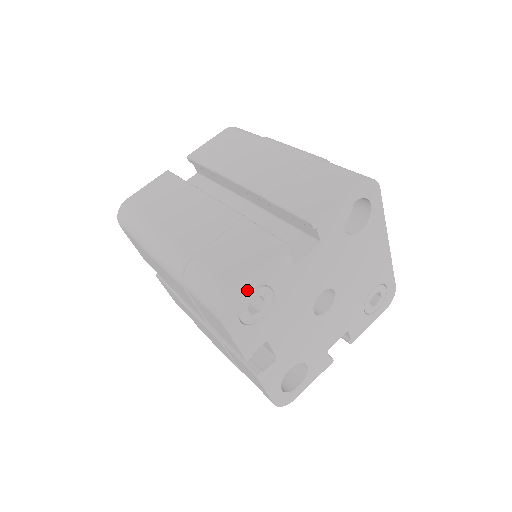
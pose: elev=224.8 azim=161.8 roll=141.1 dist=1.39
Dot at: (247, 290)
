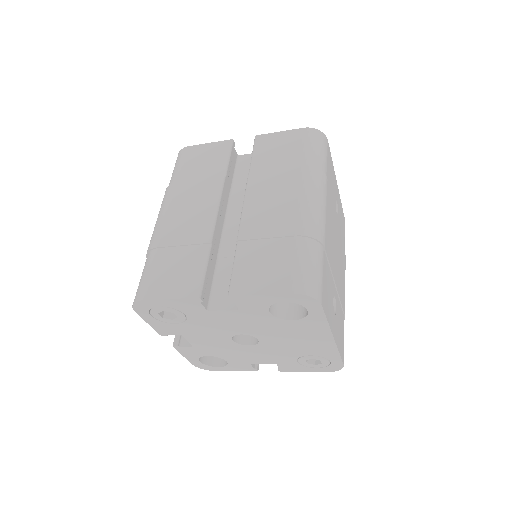
Dot at: (157, 305)
